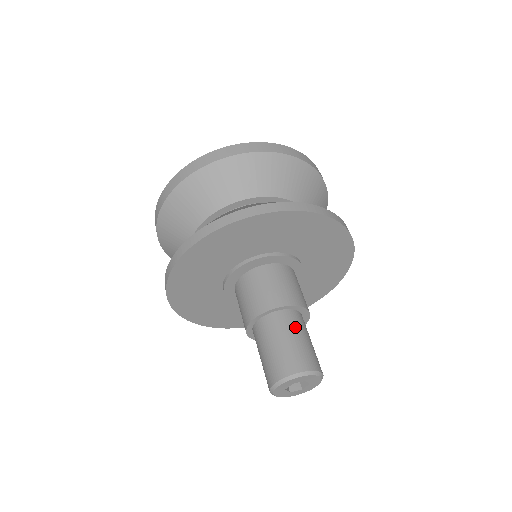
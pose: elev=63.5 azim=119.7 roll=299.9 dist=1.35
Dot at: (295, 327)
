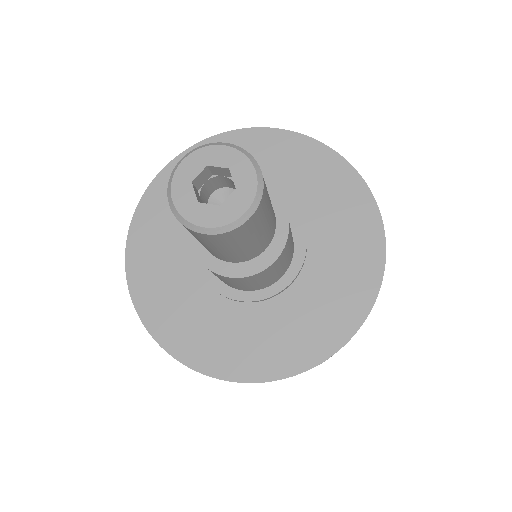
Dot at: occluded
